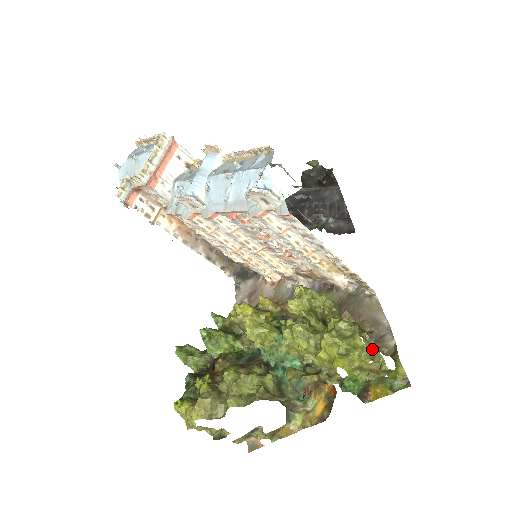
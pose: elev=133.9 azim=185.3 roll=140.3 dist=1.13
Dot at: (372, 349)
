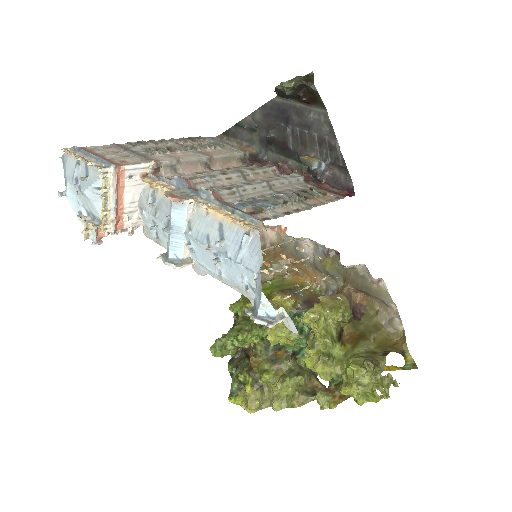
Dot at: (387, 382)
